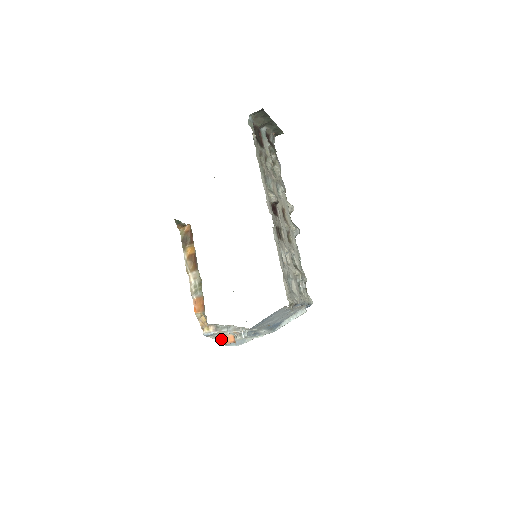
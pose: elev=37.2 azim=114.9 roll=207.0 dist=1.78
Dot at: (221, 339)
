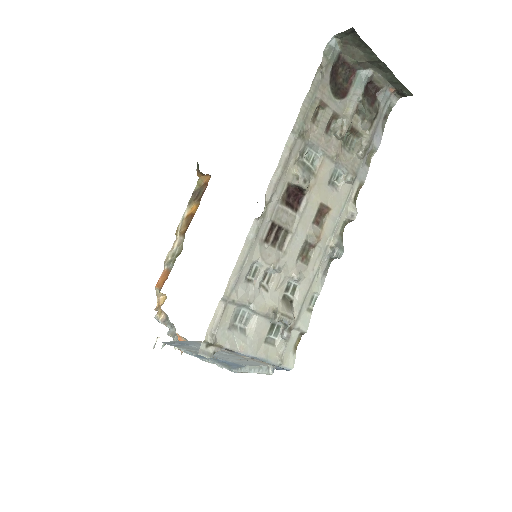
Dot at: occluded
